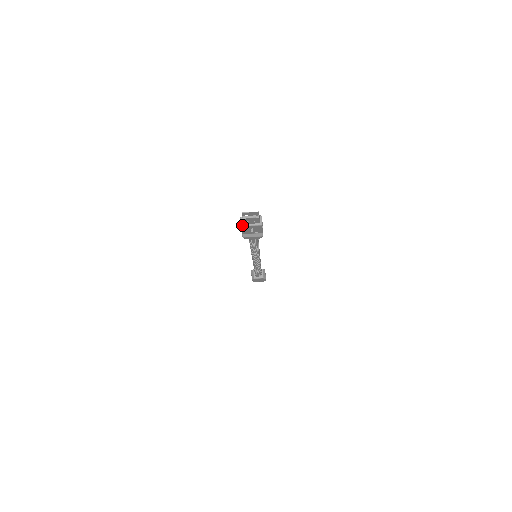
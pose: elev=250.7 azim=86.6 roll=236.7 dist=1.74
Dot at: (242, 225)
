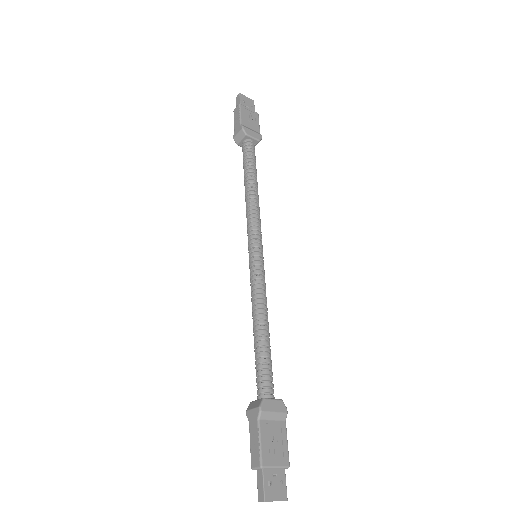
Dot at: occluded
